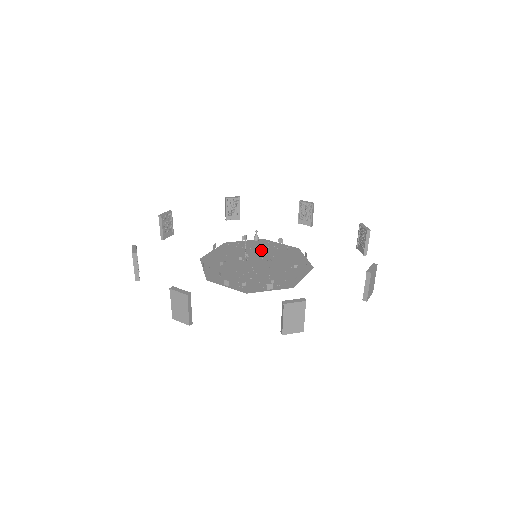
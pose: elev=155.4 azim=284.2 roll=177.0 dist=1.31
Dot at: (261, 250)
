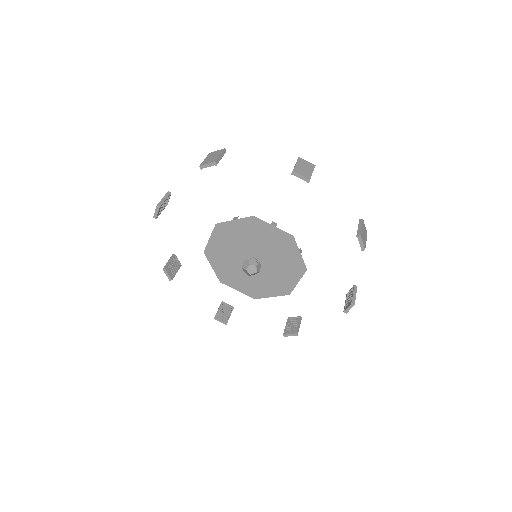
Dot at: (273, 277)
